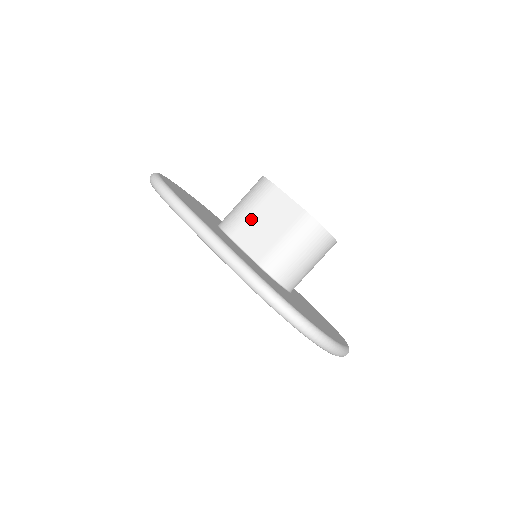
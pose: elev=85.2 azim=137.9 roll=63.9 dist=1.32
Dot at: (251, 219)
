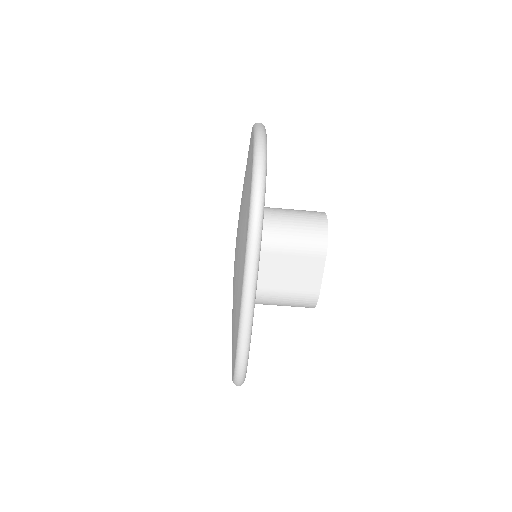
Dot at: (284, 258)
